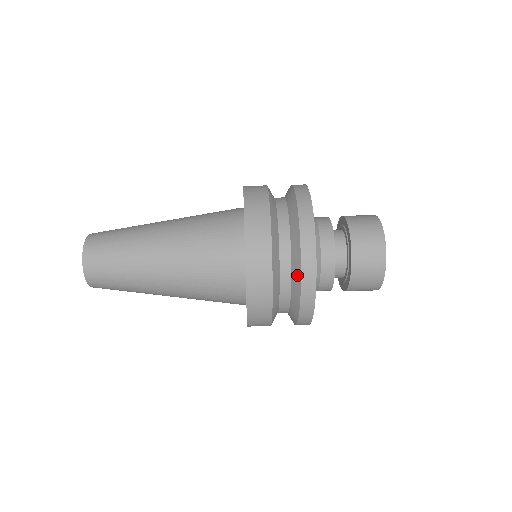
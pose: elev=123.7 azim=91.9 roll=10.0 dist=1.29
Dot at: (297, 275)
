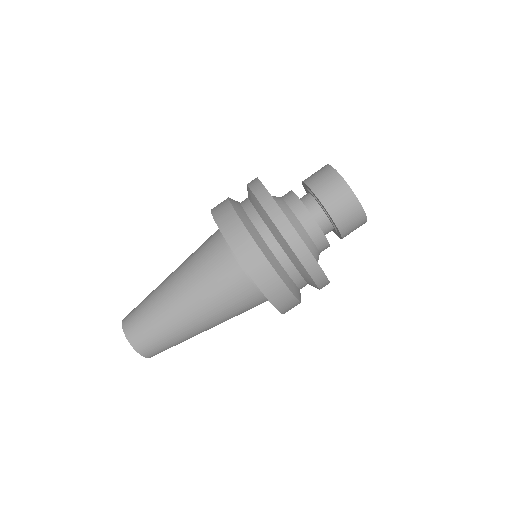
Dot at: (309, 280)
